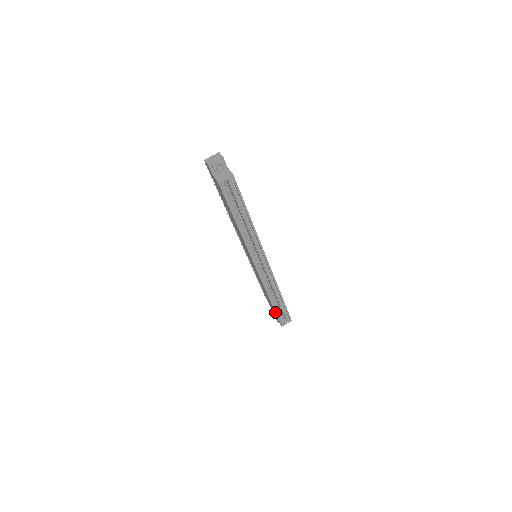
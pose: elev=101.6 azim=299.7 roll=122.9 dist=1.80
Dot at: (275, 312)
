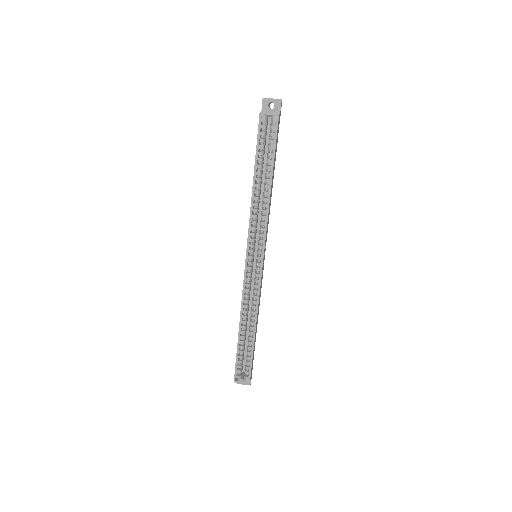
Dot at: (237, 350)
